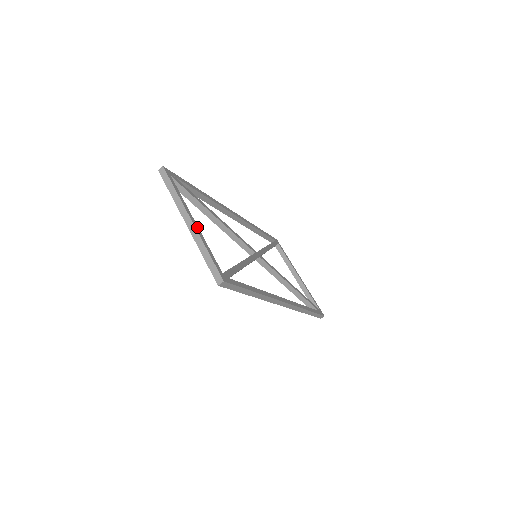
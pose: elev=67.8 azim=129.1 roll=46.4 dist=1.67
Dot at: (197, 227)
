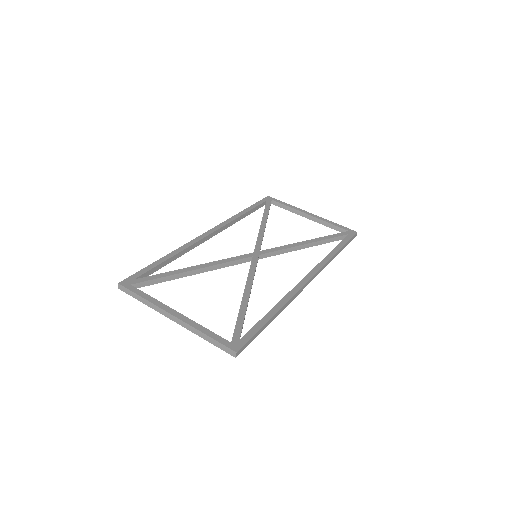
Dot at: (183, 317)
